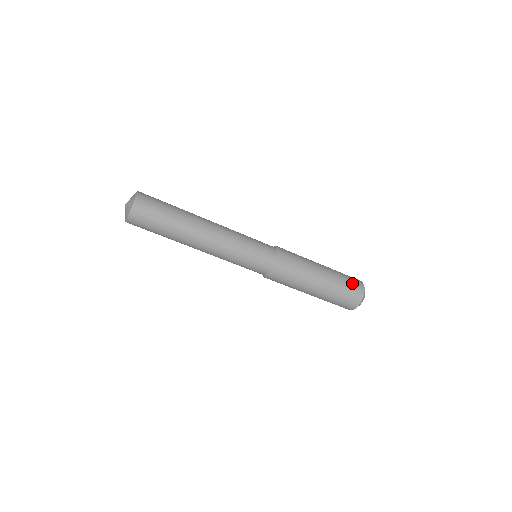
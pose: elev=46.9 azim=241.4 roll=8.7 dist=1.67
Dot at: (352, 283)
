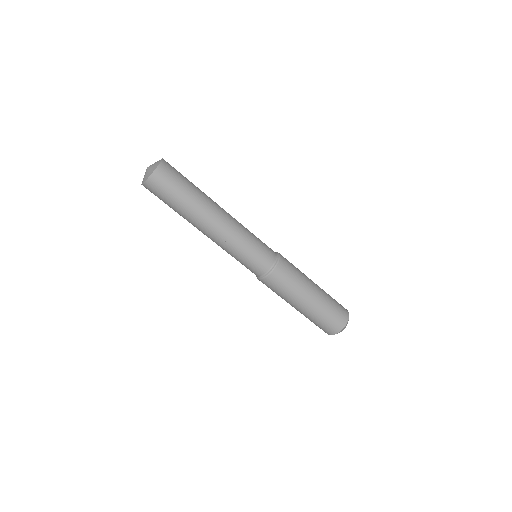
Dot at: (339, 305)
